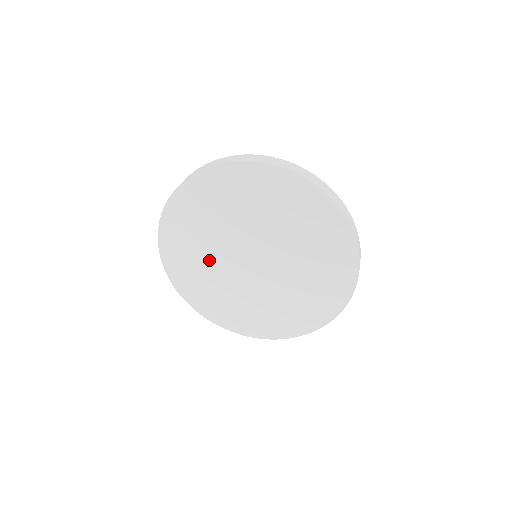
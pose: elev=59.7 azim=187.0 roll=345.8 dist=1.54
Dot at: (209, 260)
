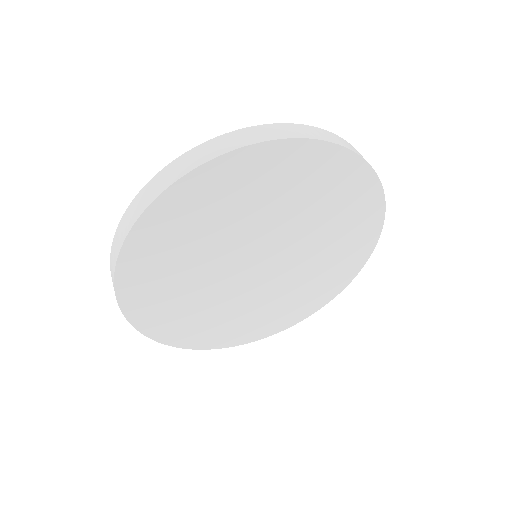
Dot at: (217, 238)
